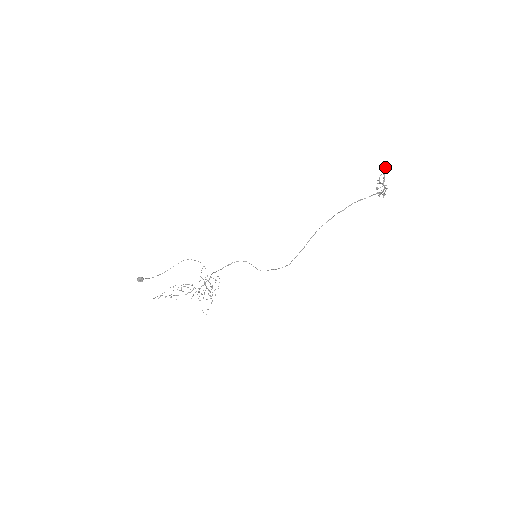
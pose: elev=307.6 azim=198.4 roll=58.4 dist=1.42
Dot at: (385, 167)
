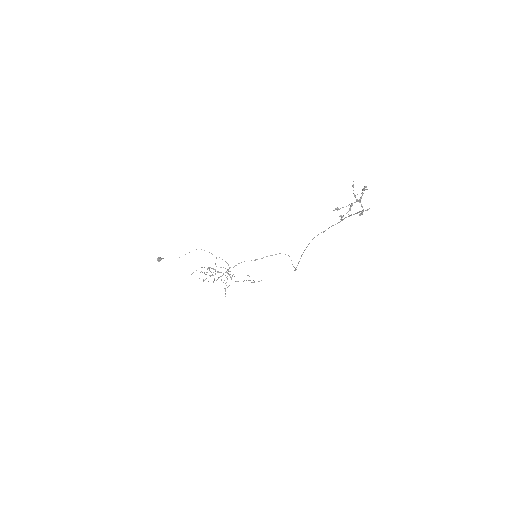
Dot at: occluded
